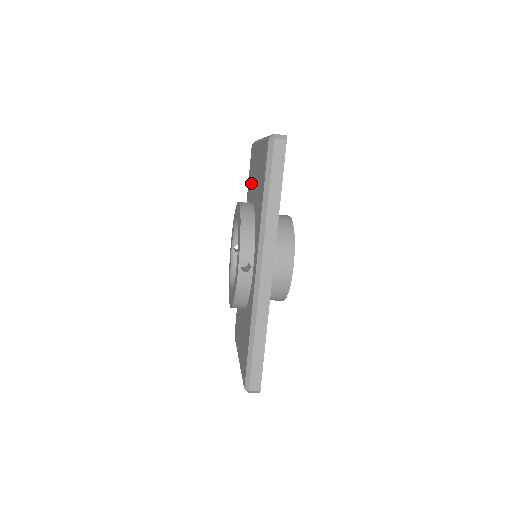
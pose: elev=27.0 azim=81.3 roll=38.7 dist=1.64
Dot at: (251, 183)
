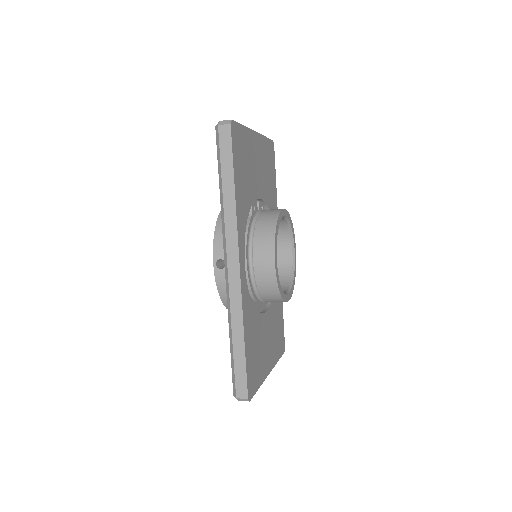
Dot at: occluded
